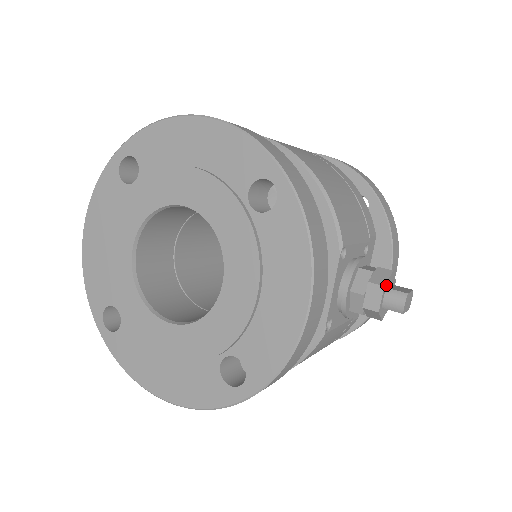
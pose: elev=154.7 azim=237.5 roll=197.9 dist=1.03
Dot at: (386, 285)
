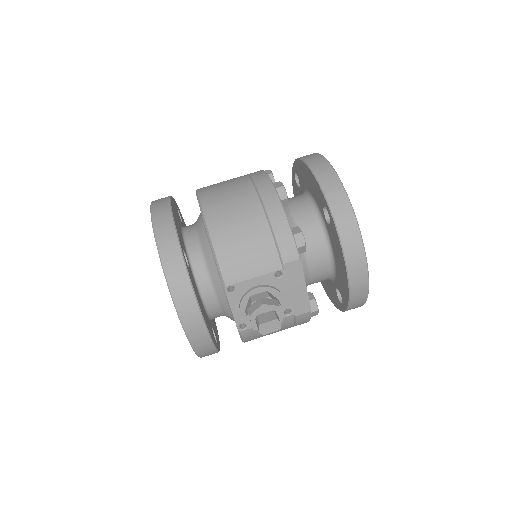
Dot at: (254, 314)
